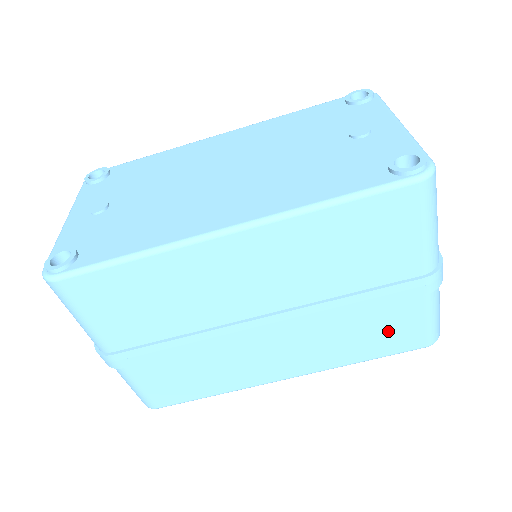
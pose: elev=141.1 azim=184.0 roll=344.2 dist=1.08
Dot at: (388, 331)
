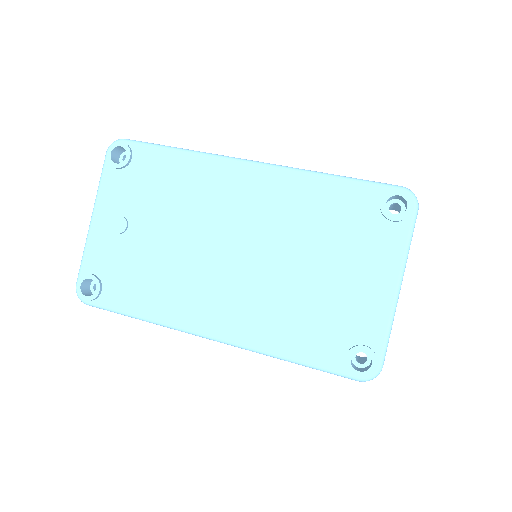
Dot at: occluded
